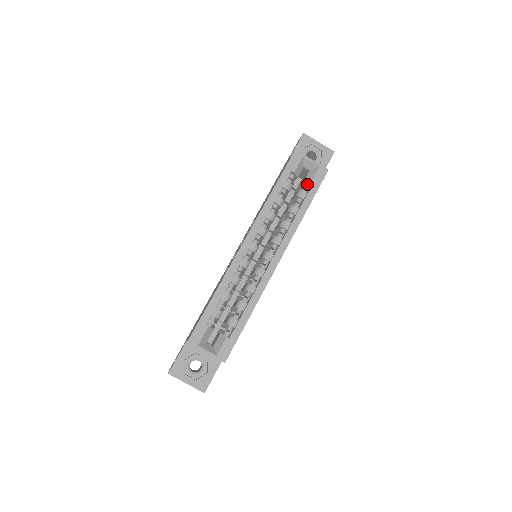
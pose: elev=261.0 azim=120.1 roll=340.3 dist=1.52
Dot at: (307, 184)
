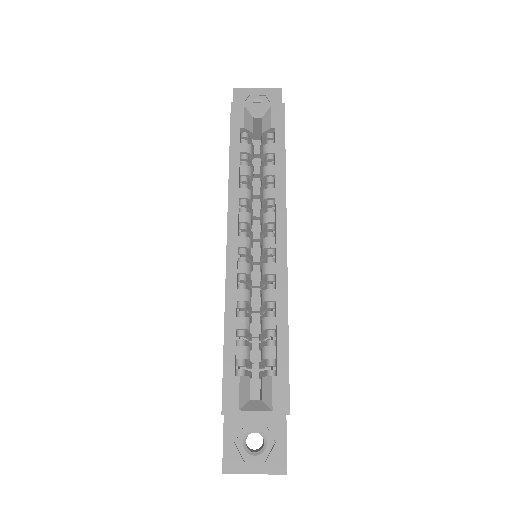
Dot at: (268, 134)
